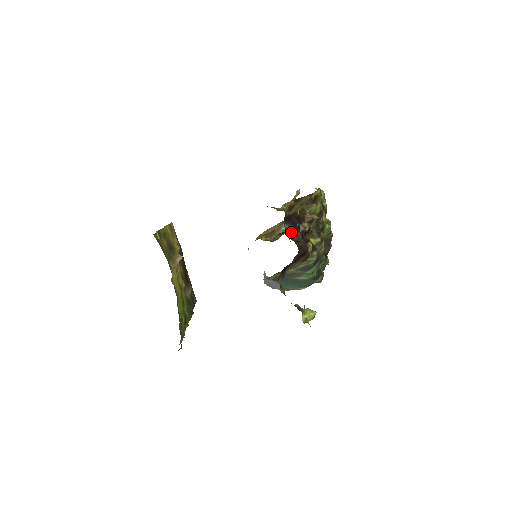
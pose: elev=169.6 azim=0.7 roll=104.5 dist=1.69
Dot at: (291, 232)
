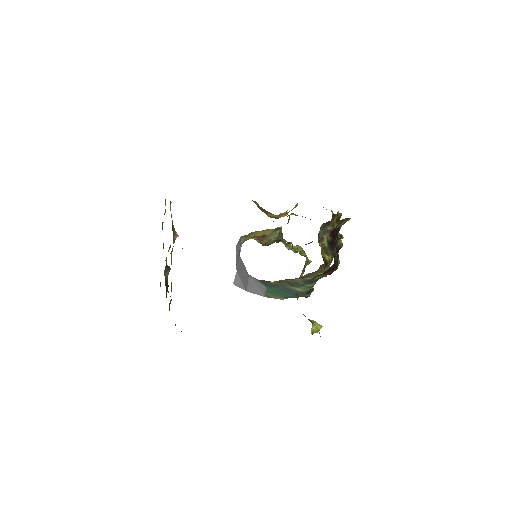
Dot at: (330, 245)
